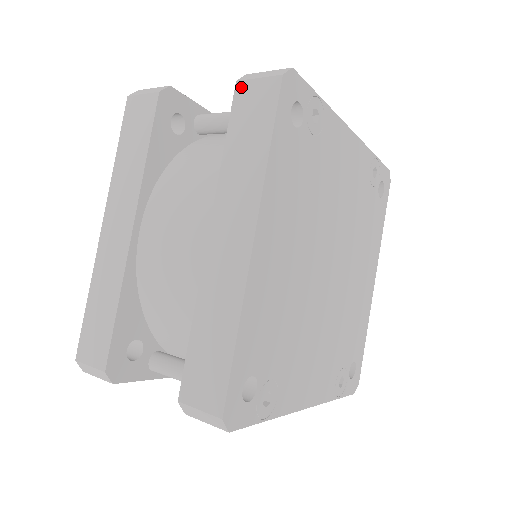
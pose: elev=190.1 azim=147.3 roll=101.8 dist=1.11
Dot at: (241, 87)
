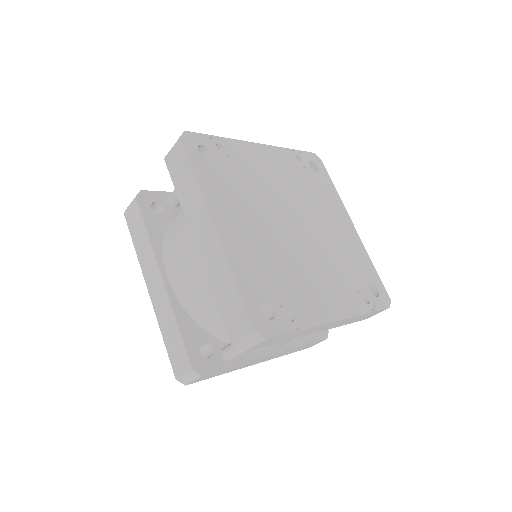
Dot at: (167, 159)
